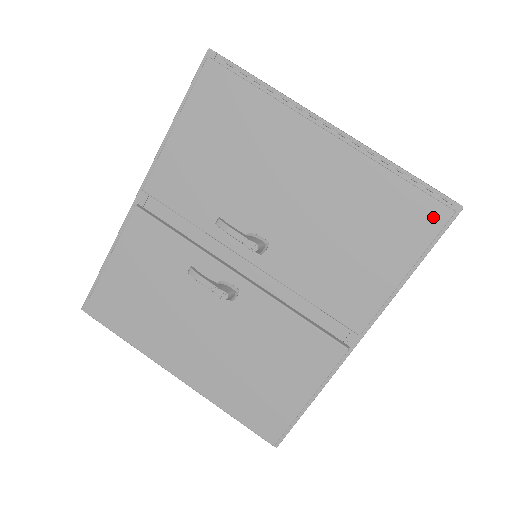
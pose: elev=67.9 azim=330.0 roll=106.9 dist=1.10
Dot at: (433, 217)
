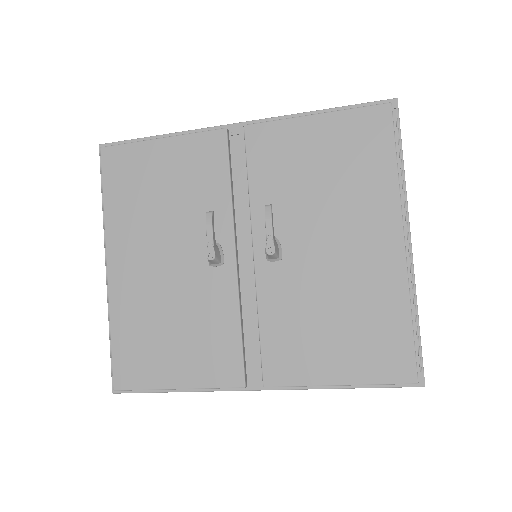
Dot at: (401, 370)
